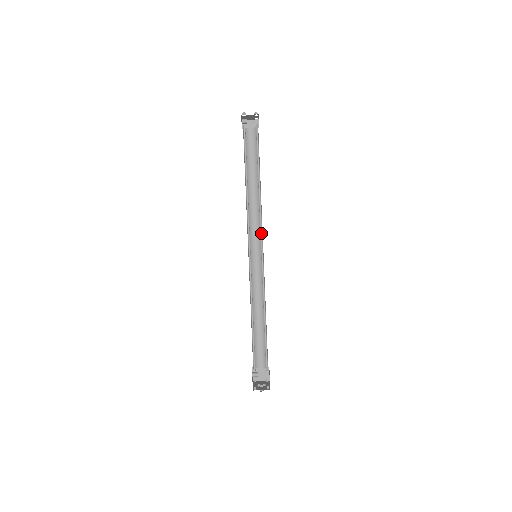
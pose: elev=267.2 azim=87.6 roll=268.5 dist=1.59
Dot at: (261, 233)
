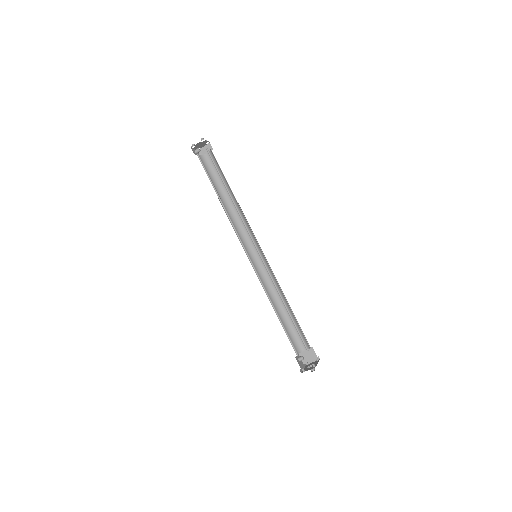
Dot at: (250, 235)
